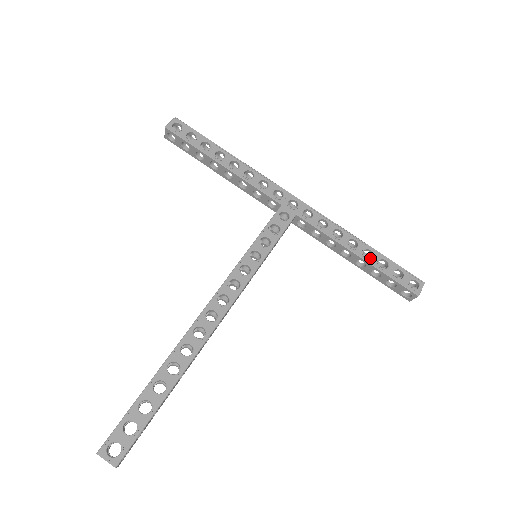
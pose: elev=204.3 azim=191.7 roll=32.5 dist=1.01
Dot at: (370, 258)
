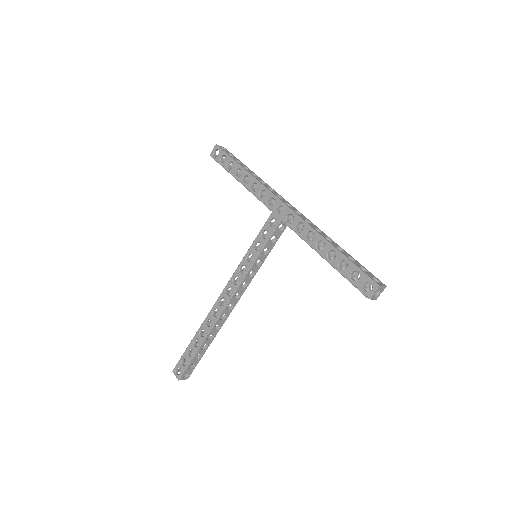
Dot at: occluded
